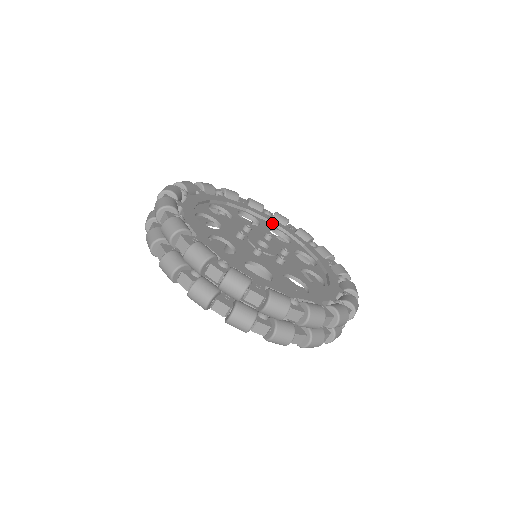
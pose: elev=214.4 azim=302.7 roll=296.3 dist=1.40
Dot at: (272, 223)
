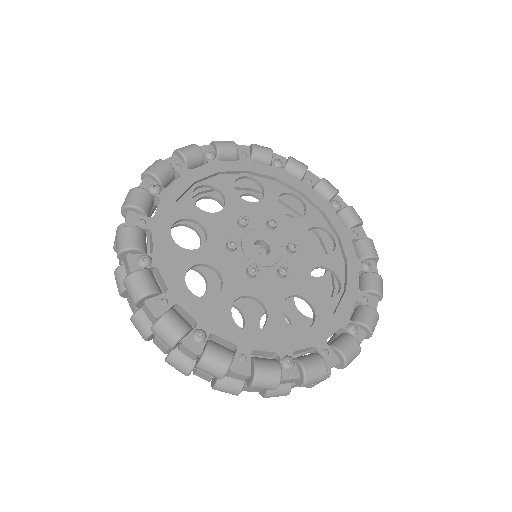
Dot at: (282, 183)
